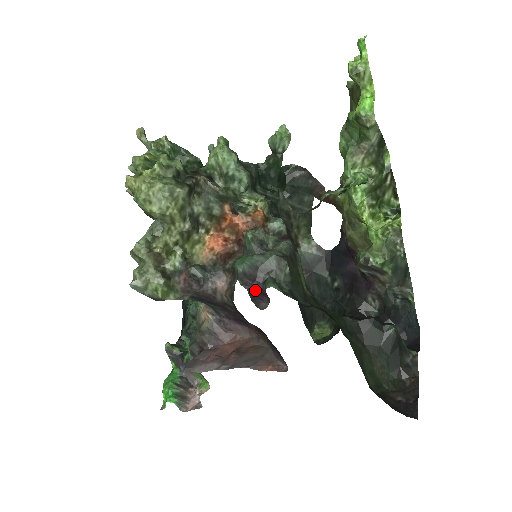
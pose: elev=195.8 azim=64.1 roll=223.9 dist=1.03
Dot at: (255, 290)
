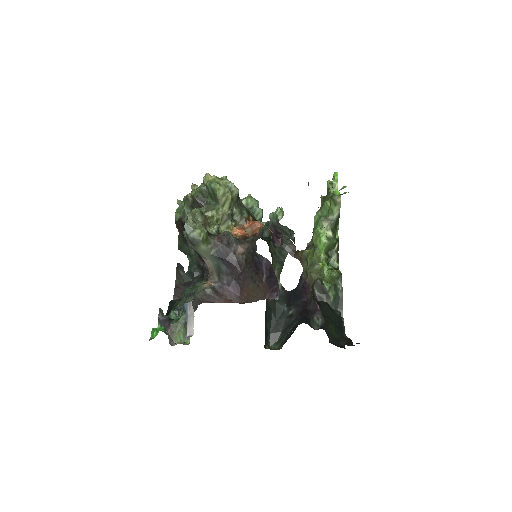
Dot at: (275, 236)
